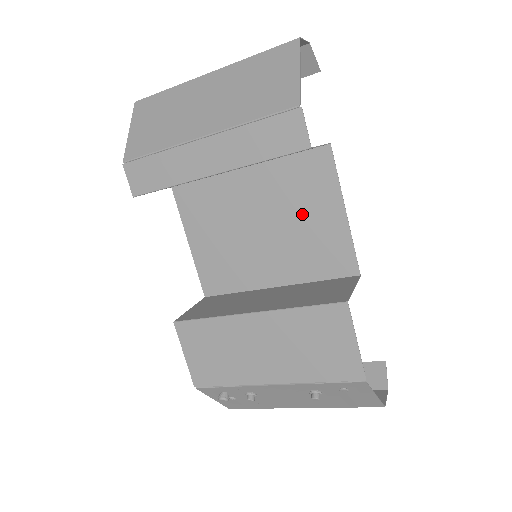
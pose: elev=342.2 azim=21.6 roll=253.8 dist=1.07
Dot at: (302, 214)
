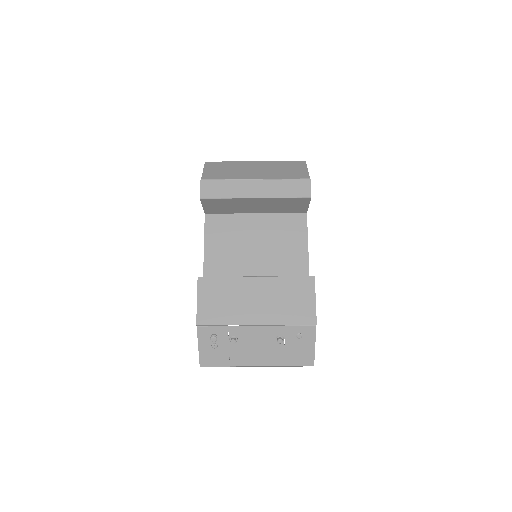
Dot at: (283, 245)
